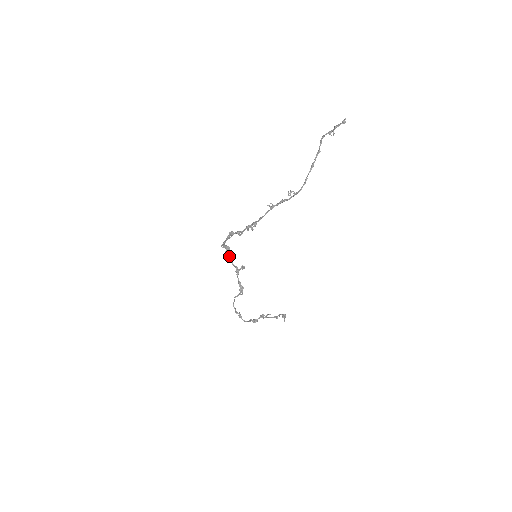
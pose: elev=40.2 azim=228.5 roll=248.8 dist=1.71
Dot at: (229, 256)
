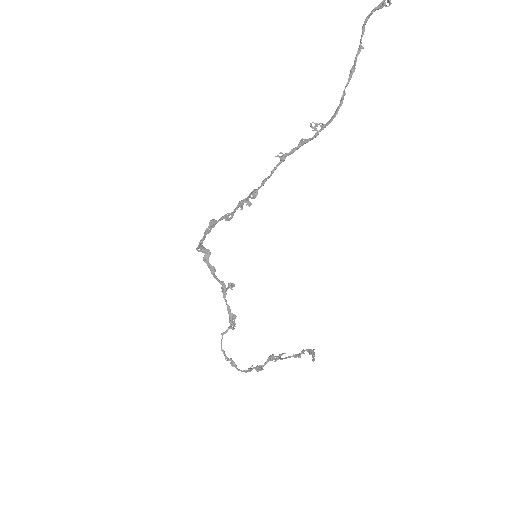
Dot at: (210, 266)
